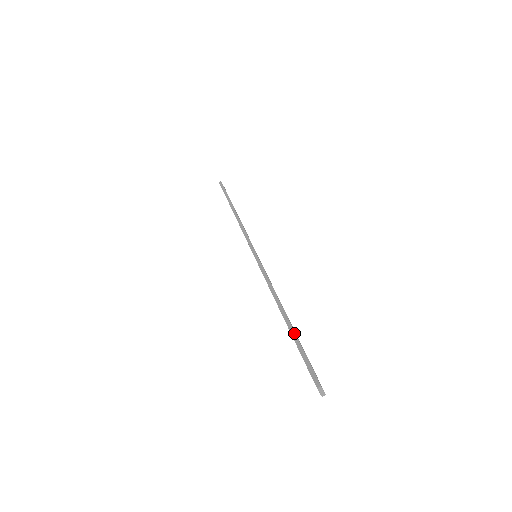
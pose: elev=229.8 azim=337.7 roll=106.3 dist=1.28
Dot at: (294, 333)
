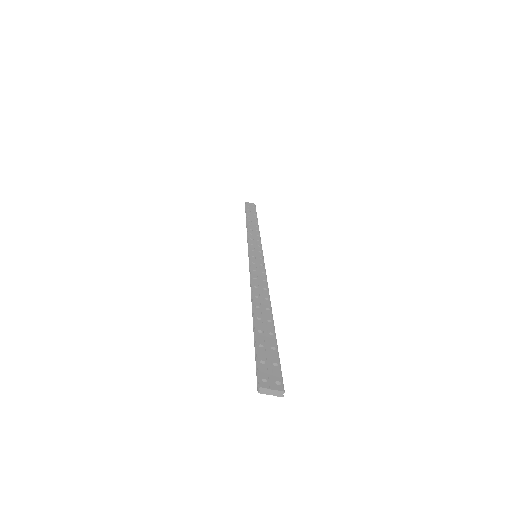
Dot at: (254, 328)
